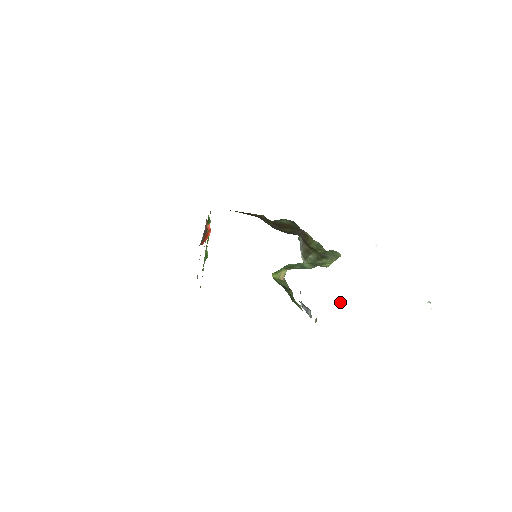
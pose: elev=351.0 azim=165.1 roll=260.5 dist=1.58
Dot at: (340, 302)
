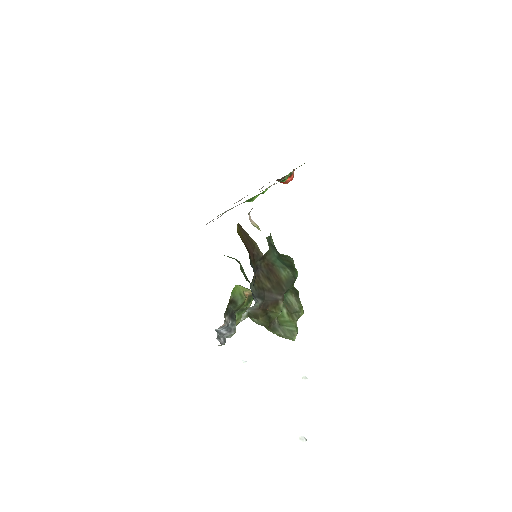
Dot at: (244, 361)
